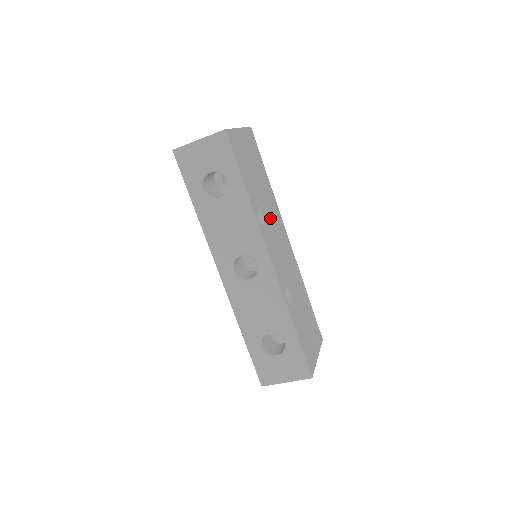
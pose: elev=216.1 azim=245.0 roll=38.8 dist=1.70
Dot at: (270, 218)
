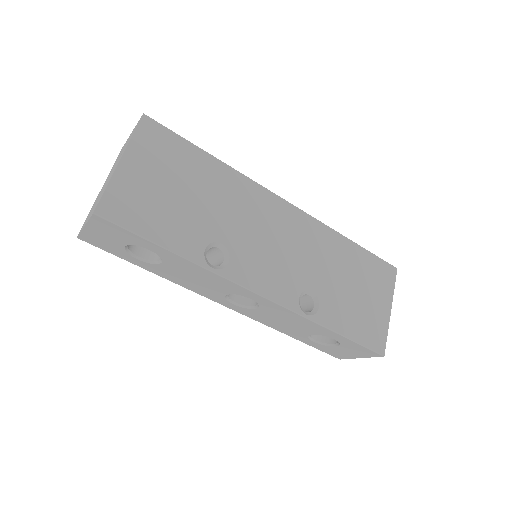
Dot at: (238, 225)
